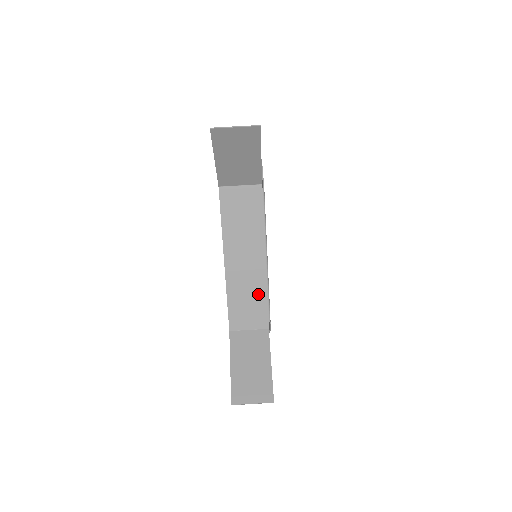
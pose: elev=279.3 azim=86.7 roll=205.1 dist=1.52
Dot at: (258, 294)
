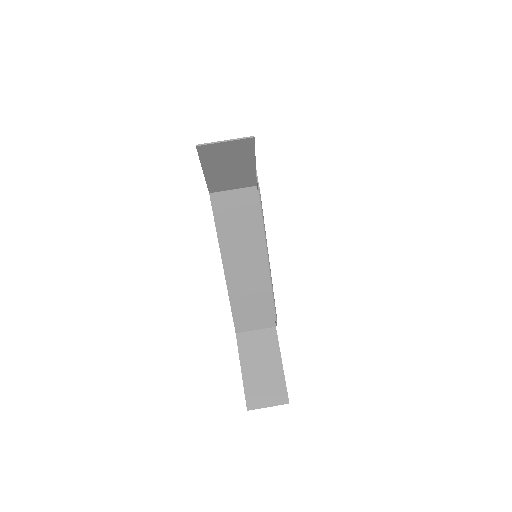
Dot at: (262, 296)
